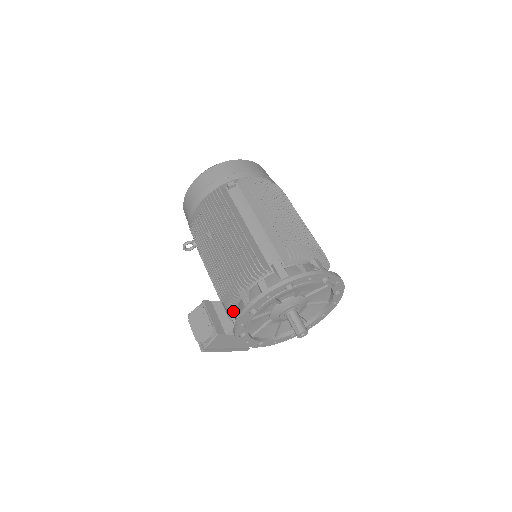
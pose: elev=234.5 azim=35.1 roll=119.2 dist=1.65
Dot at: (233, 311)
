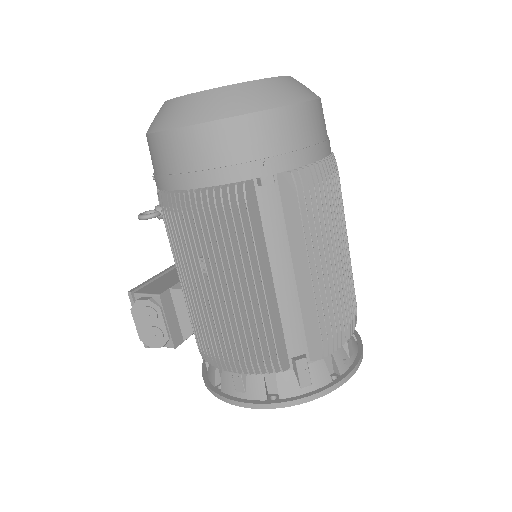
Dot at: occluded
